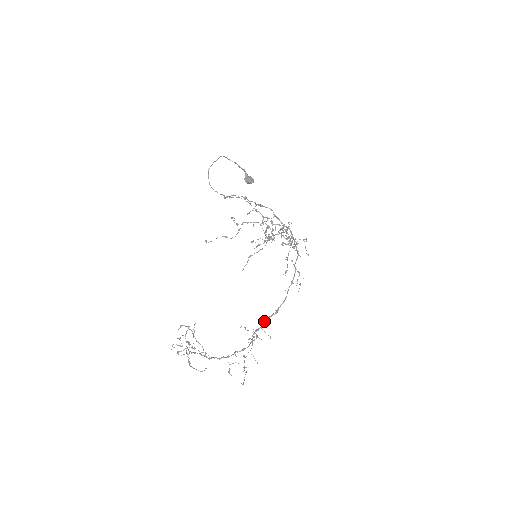
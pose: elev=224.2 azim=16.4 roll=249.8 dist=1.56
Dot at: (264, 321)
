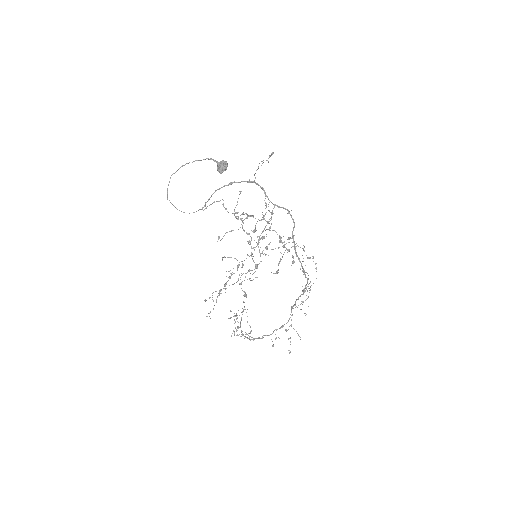
Dot at: (296, 299)
